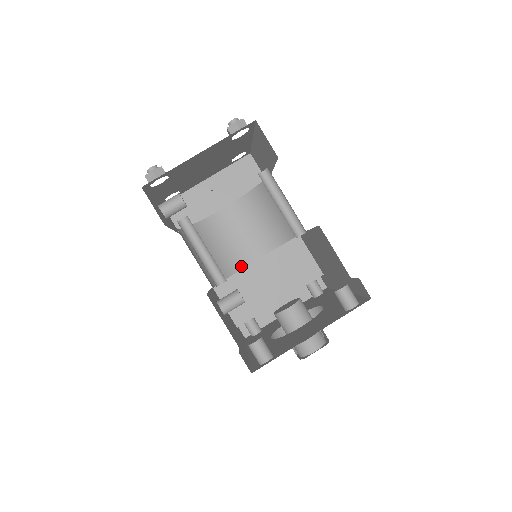
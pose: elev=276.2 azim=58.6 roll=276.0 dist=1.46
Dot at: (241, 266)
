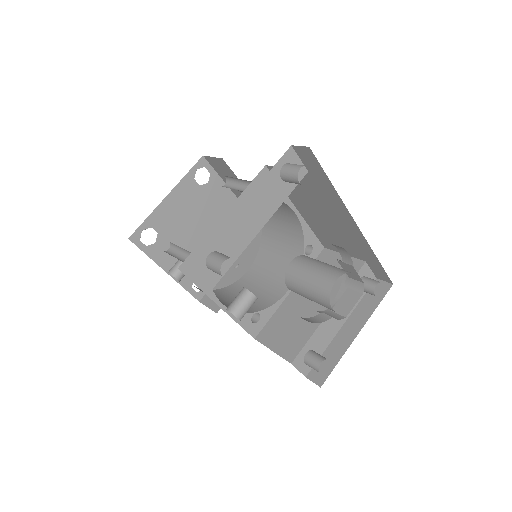
Dot at: (274, 301)
